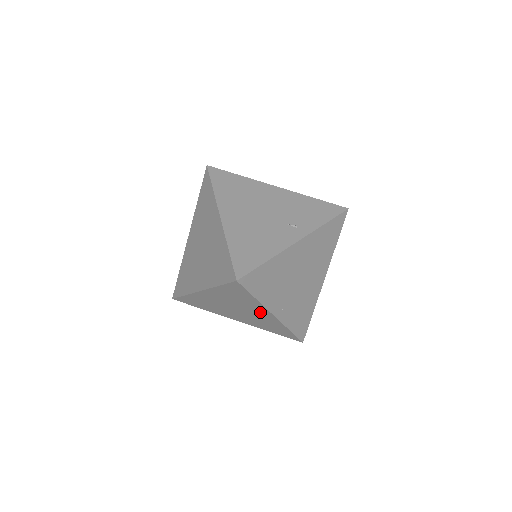
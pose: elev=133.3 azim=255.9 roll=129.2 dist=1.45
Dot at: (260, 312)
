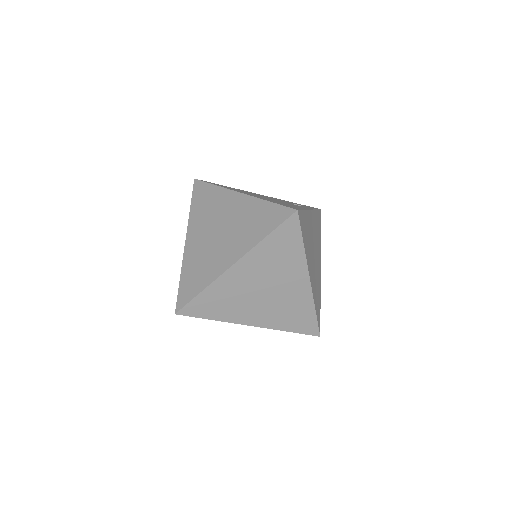
Dot at: (295, 280)
